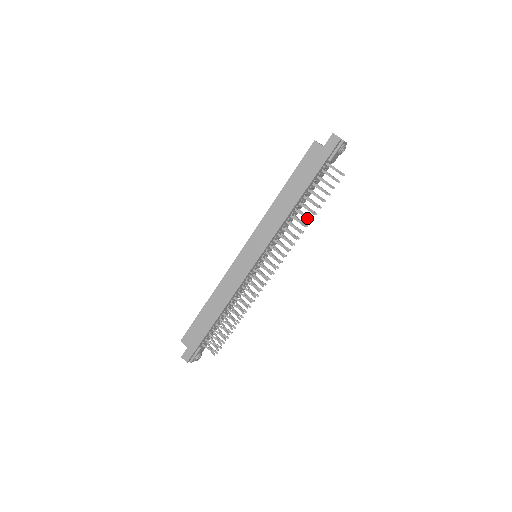
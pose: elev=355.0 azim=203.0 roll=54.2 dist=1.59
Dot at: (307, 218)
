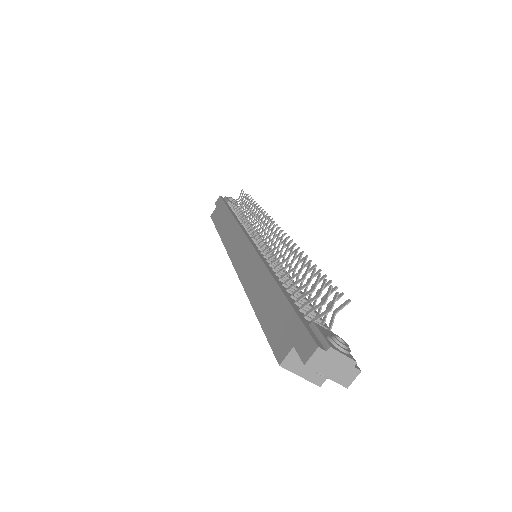
Dot at: (252, 207)
